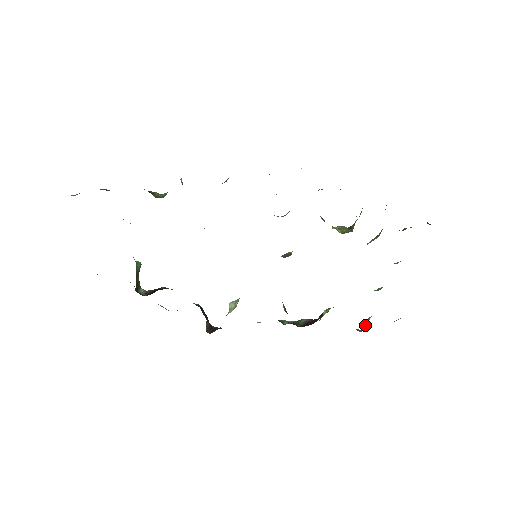
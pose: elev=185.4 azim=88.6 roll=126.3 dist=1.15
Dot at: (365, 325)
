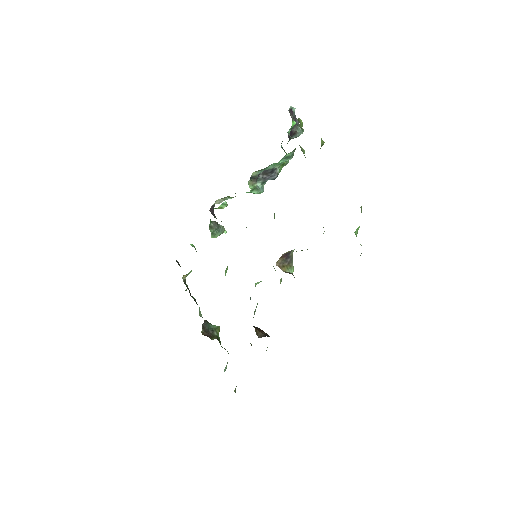
Dot at: occluded
